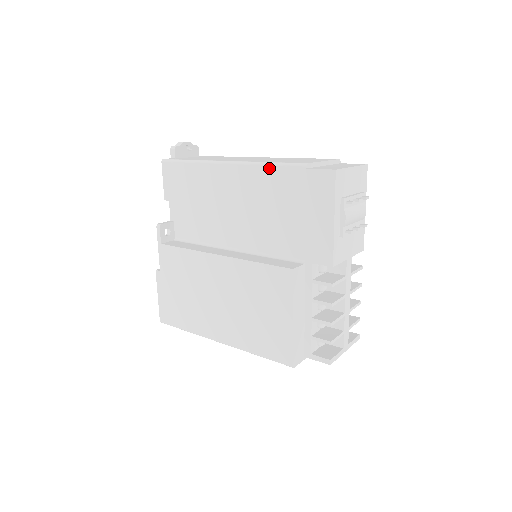
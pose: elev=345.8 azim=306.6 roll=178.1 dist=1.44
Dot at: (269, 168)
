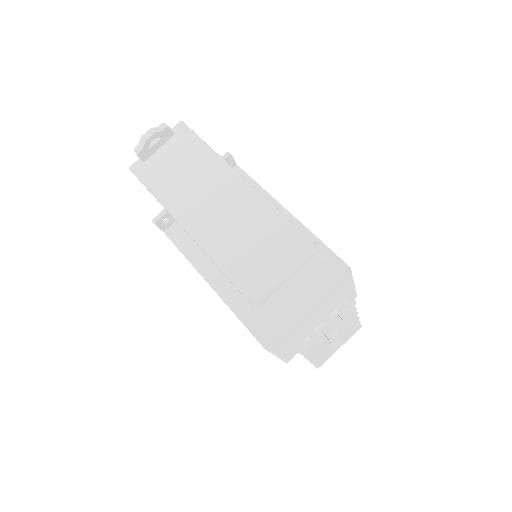
Dot at: (225, 275)
